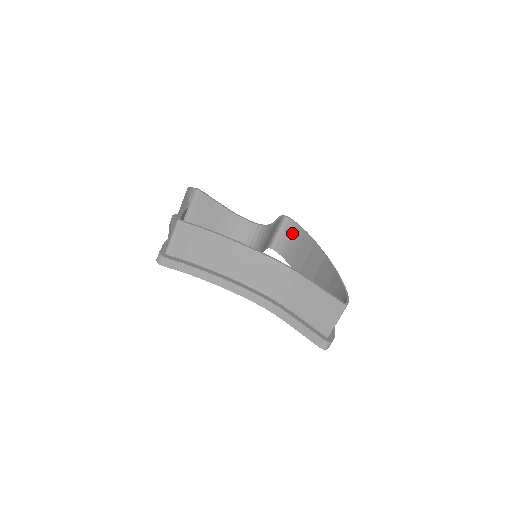
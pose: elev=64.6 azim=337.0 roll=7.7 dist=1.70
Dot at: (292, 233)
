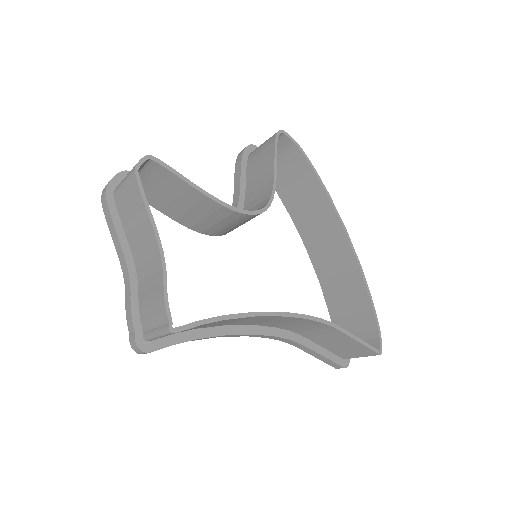
Dot at: (287, 155)
